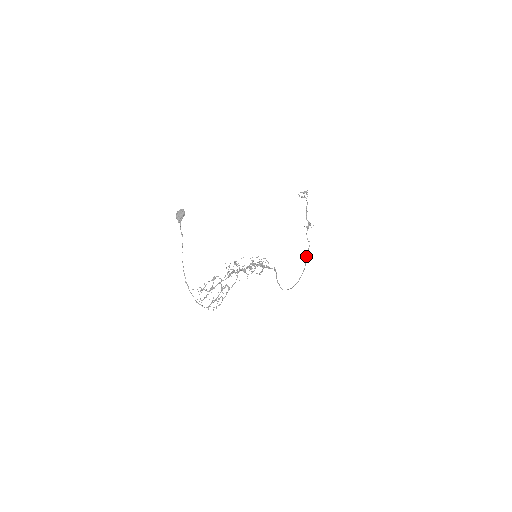
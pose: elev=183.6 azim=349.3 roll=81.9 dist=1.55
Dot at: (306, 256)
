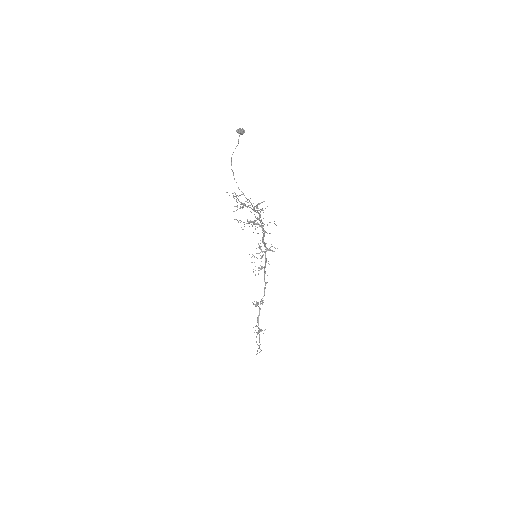
Dot at: occluded
